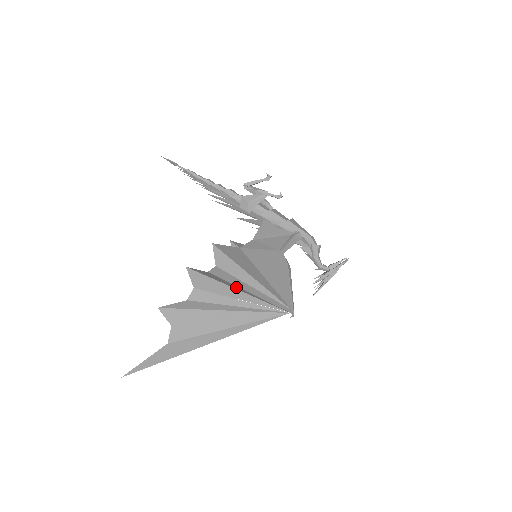
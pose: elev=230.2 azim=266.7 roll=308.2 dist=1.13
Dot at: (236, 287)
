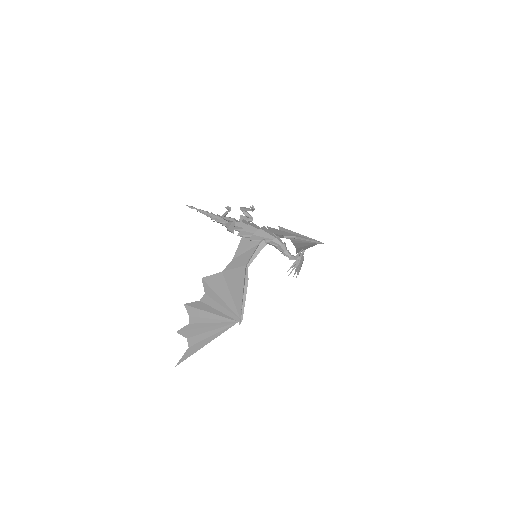
Dot at: (211, 309)
